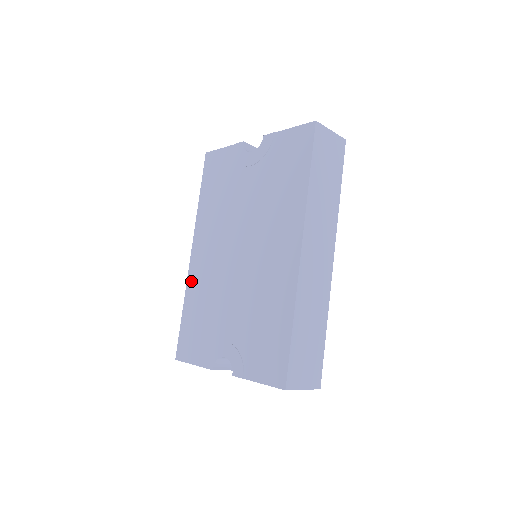
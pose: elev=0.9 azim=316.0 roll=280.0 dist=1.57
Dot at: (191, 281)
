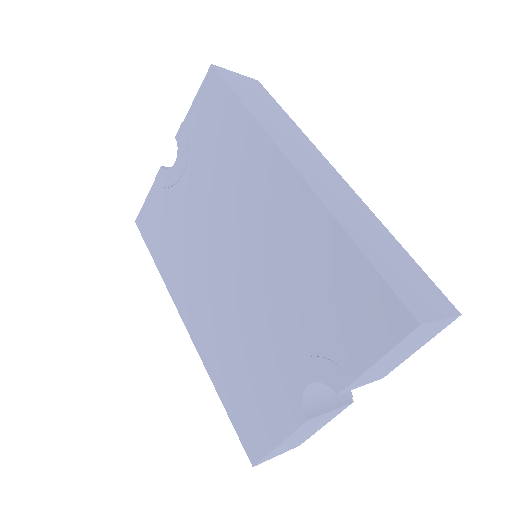
Dot at: (205, 352)
